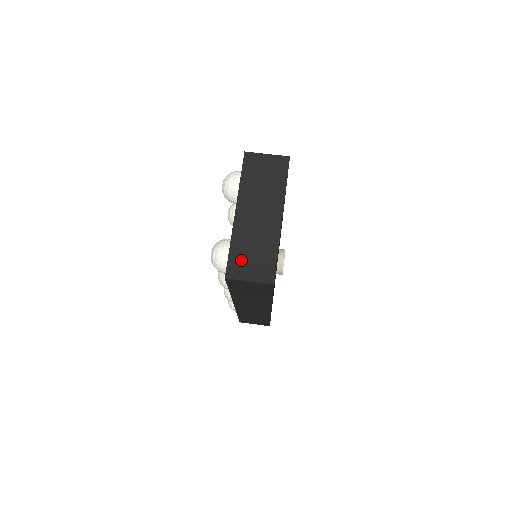
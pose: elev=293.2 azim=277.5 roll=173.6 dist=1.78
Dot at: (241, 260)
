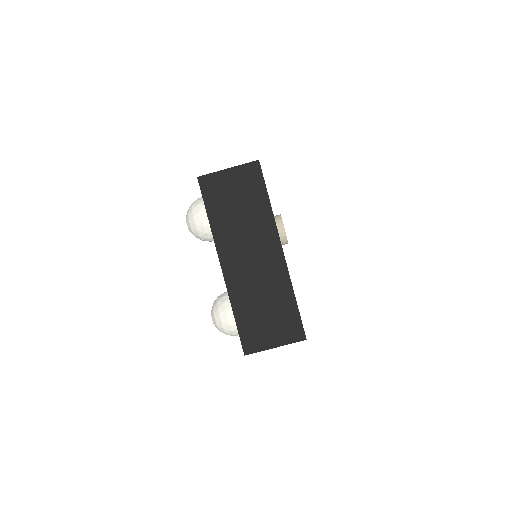
Dot at: (254, 325)
